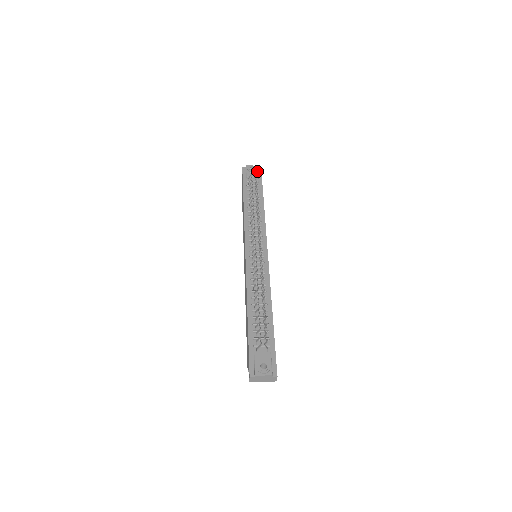
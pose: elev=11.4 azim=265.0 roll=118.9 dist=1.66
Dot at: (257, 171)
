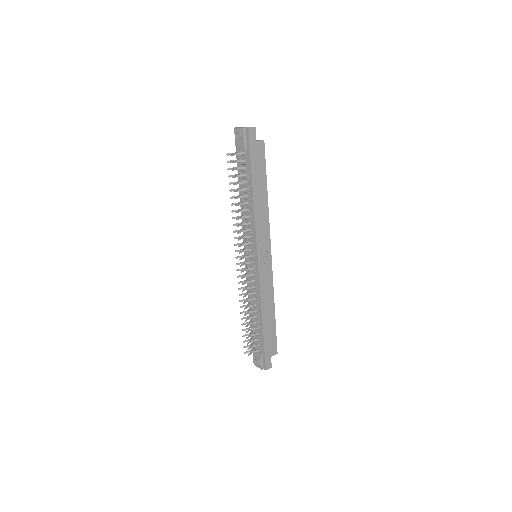
Dot at: (243, 139)
